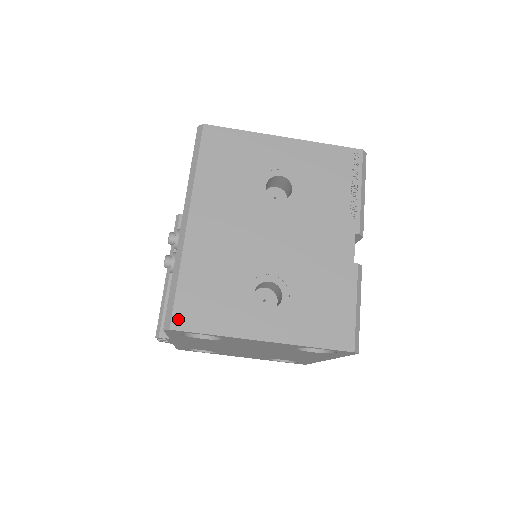
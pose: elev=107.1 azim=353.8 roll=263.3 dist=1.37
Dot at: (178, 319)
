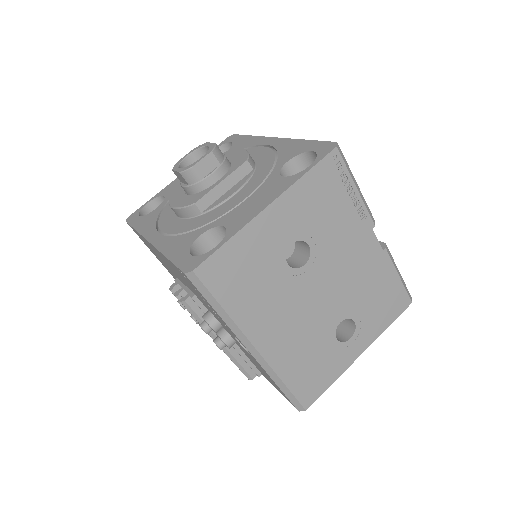
Dot at: (306, 401)
